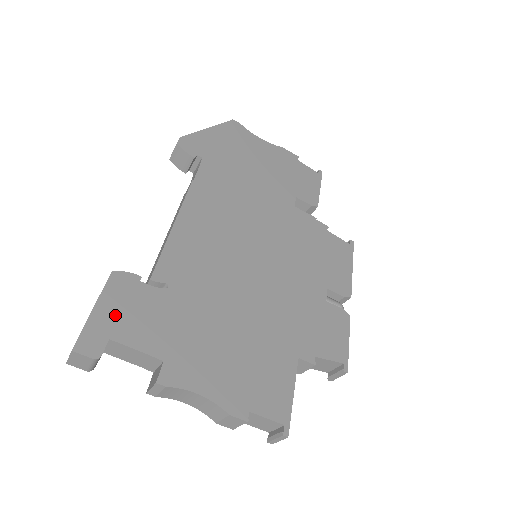
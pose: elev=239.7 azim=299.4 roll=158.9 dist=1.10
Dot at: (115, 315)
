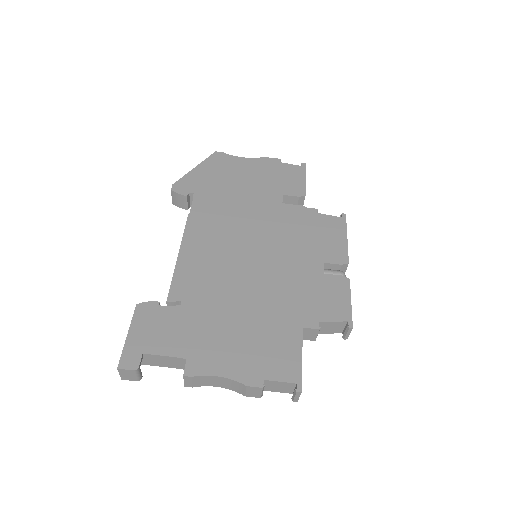
Dot at: (144, 335)
